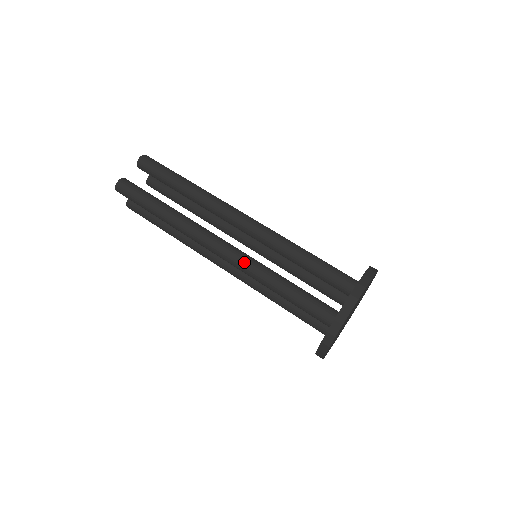
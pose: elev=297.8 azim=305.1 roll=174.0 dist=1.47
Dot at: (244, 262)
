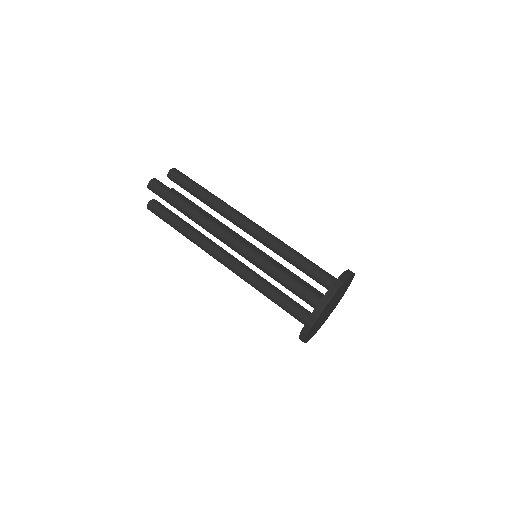
Dot at: (251, 250)
